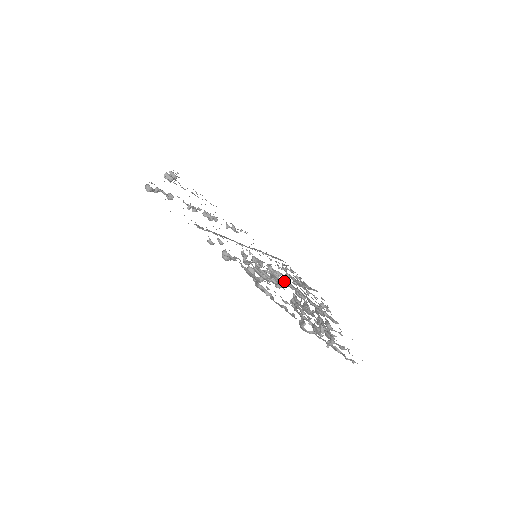
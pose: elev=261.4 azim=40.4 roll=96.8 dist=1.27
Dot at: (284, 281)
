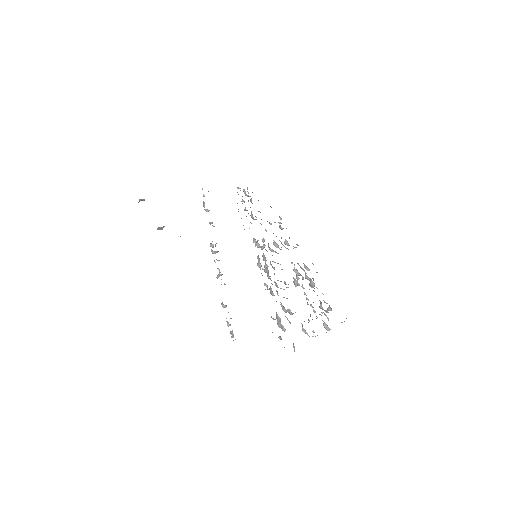
Dot at: (271, 250)
